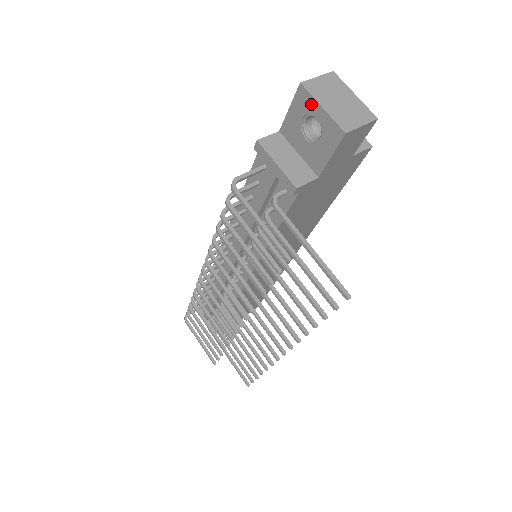
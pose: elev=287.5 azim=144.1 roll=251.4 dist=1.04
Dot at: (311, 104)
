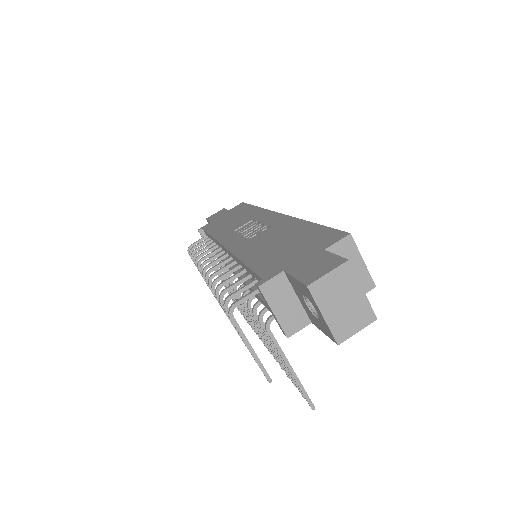
Dot at: (314, 303)
